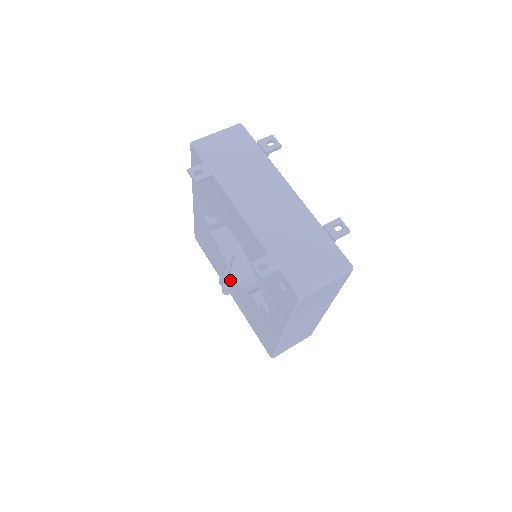
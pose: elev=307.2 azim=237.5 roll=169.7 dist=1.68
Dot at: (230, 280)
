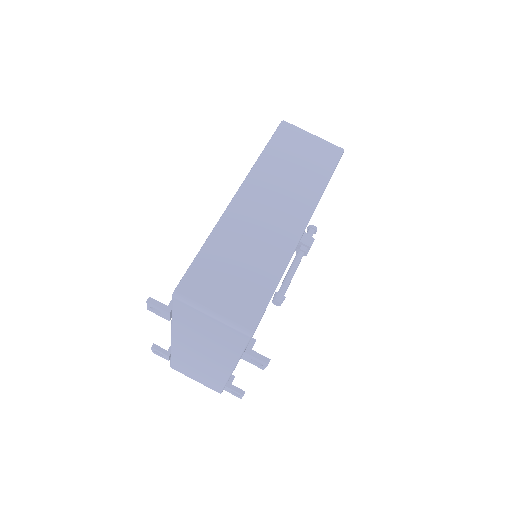
Dot at: occluded
